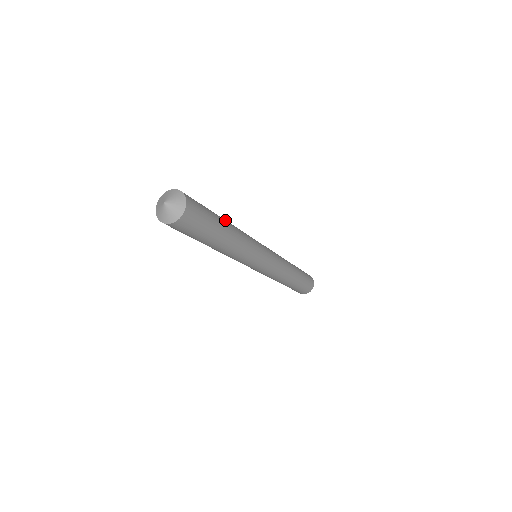
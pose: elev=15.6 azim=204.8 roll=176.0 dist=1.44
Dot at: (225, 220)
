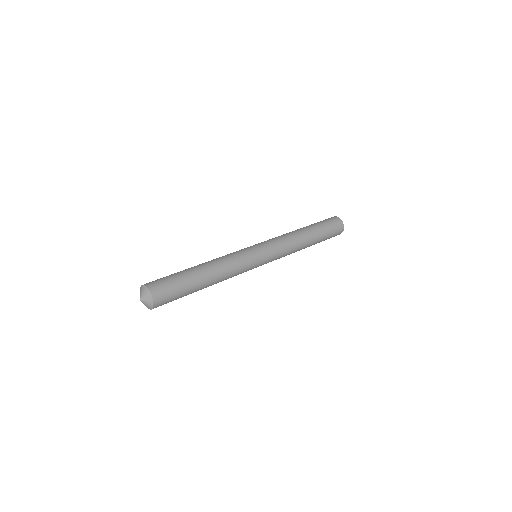
Dot at: (206, 279)
